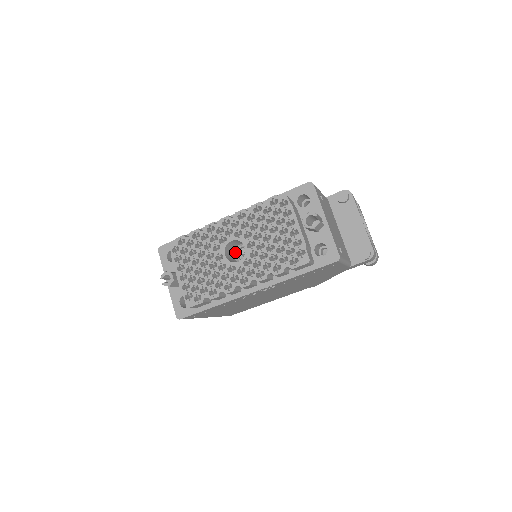
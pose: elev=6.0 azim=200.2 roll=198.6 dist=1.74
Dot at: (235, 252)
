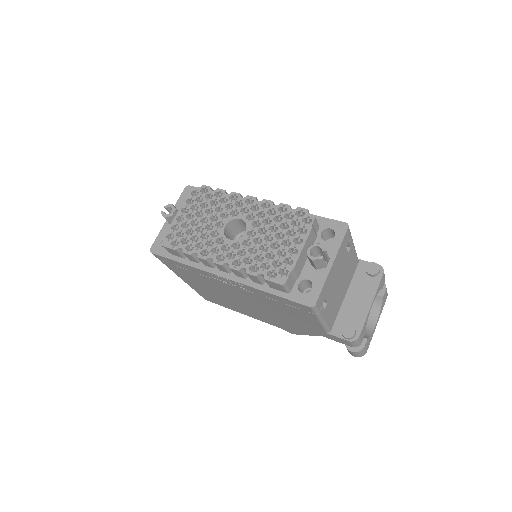
Dot at: (239, 235)
